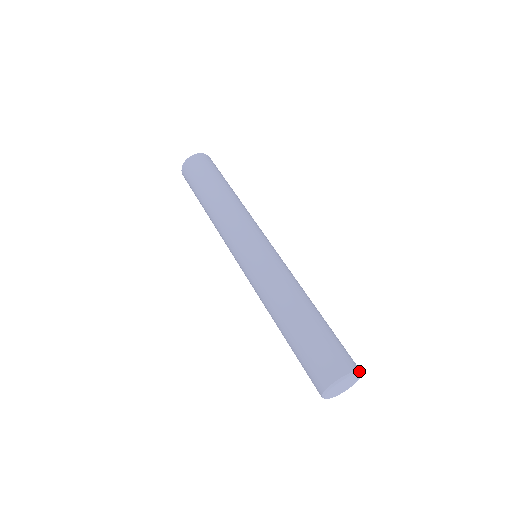
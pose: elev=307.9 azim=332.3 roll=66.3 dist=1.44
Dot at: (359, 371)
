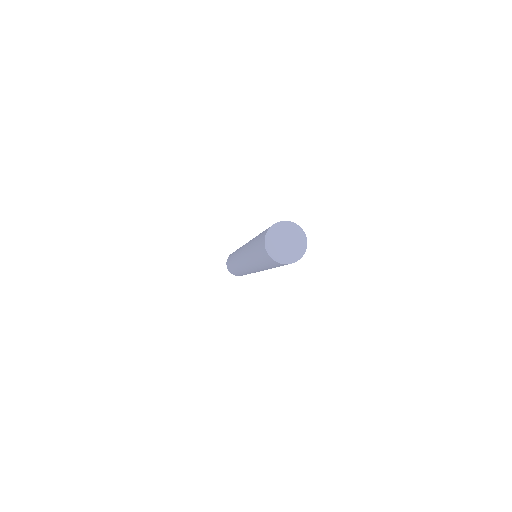
Dot at: (305, 250)
